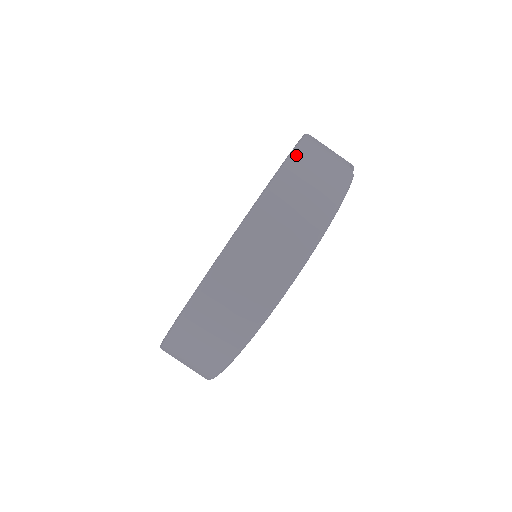
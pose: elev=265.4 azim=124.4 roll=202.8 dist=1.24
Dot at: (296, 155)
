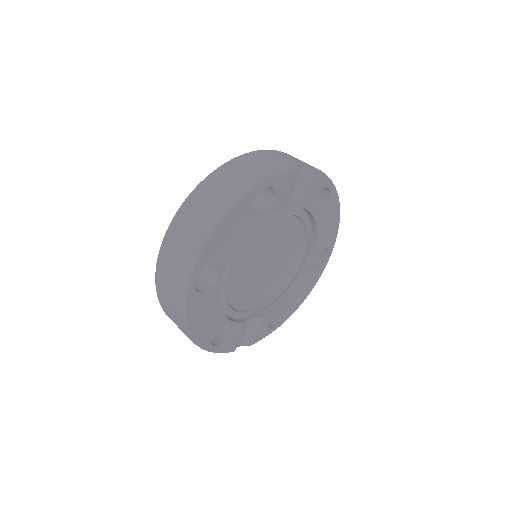
Dot at: (243, 155)
